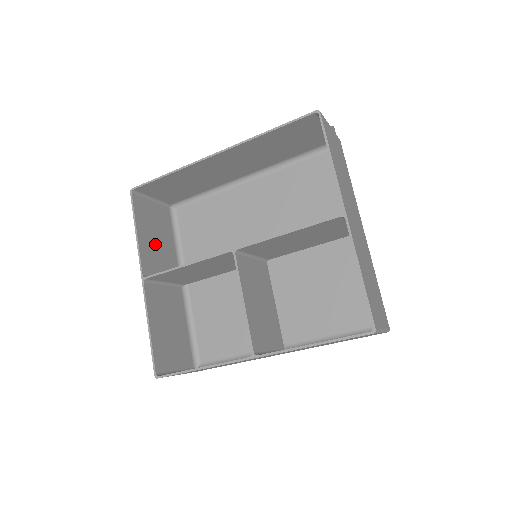
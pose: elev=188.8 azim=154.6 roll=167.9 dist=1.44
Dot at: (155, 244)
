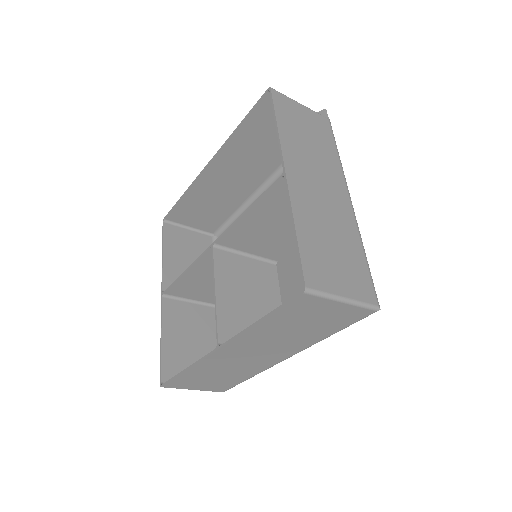
Dot at: (186, 266)
